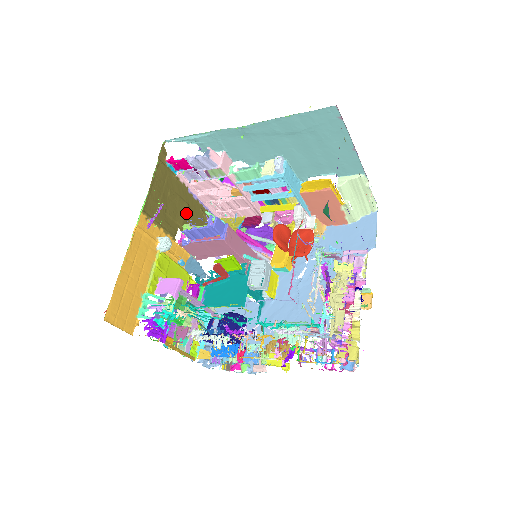
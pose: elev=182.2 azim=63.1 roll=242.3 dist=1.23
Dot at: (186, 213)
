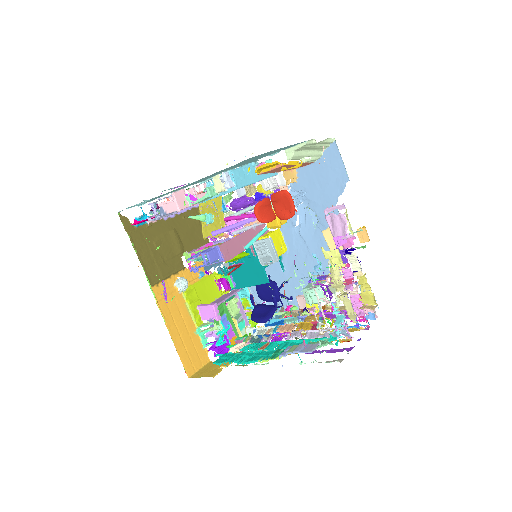
Dot at: (177, 239)
